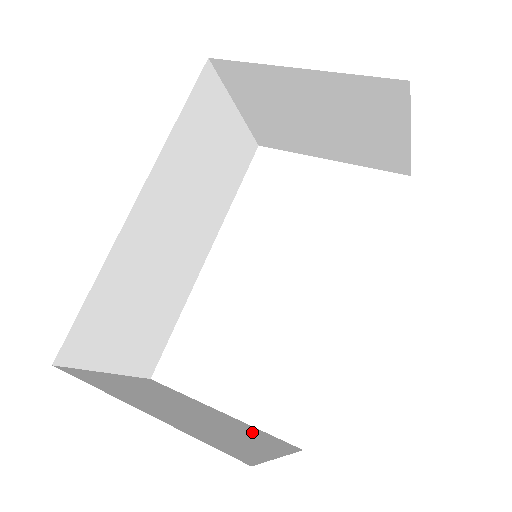
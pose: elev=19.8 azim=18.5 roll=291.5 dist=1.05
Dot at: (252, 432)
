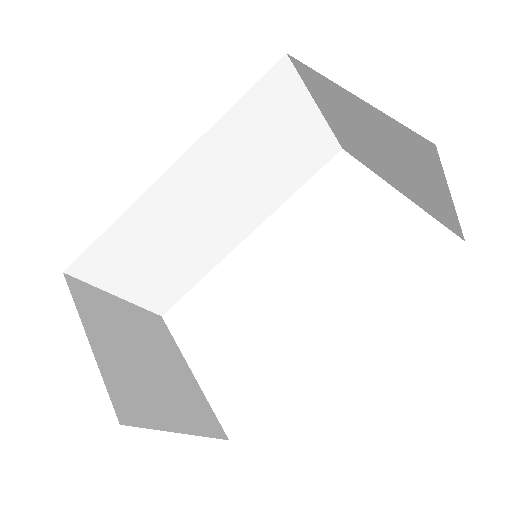
Dot at: (192, 401)
